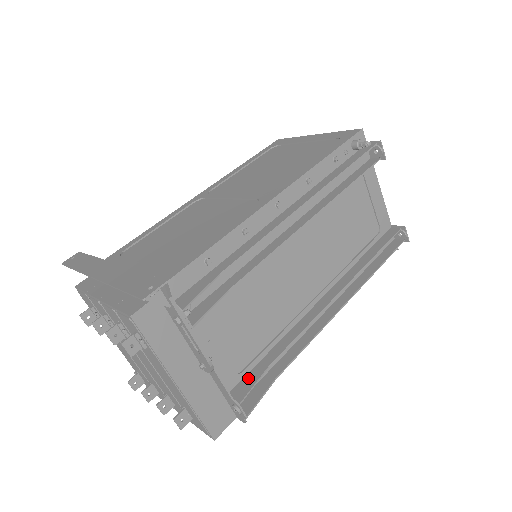
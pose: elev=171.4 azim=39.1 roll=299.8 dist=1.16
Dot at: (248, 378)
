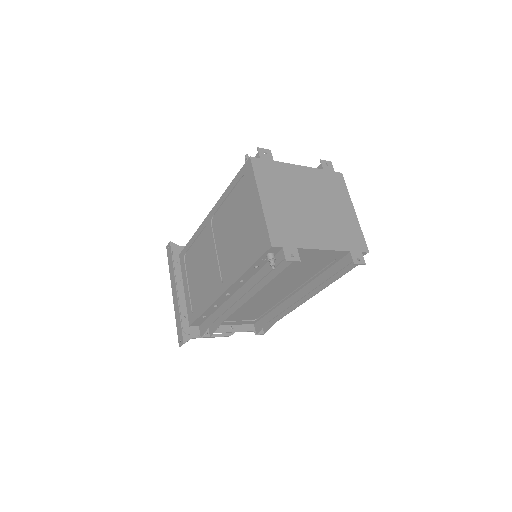
Dot at: (261, 322)
